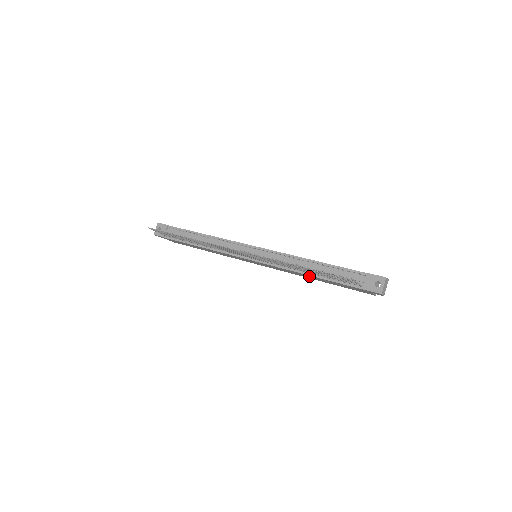
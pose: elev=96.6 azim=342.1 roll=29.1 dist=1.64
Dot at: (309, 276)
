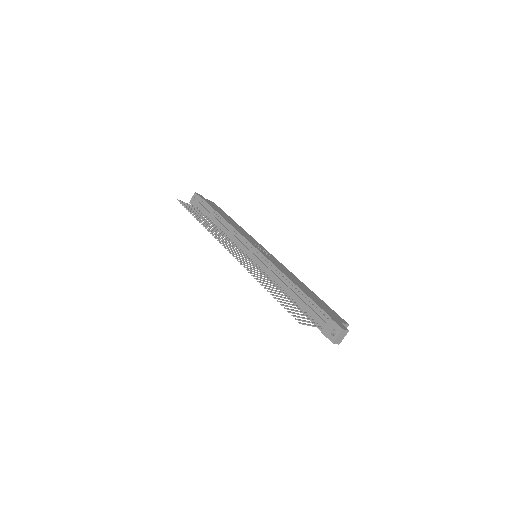
Dot at: occluded
